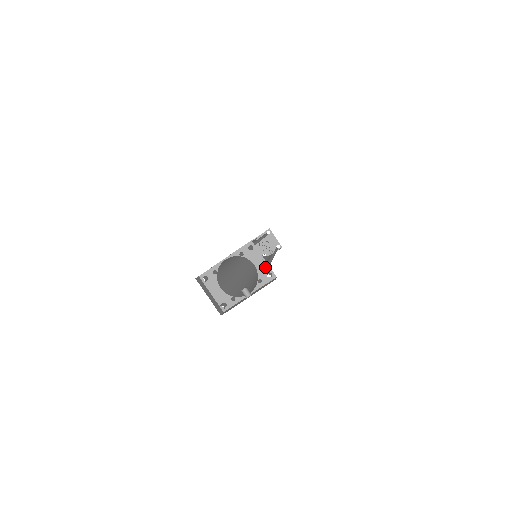
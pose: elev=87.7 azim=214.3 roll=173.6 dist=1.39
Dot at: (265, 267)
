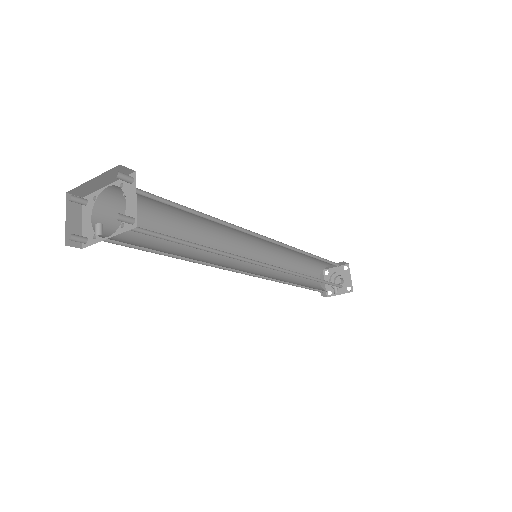
Dot at: (133, 209)
